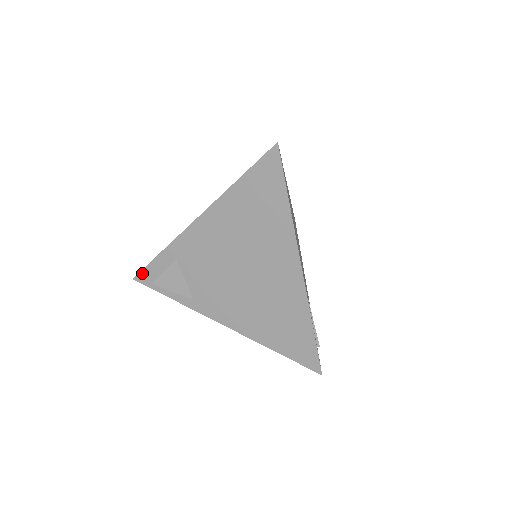
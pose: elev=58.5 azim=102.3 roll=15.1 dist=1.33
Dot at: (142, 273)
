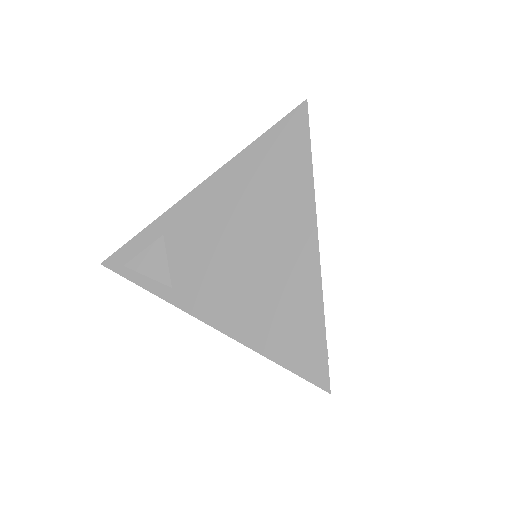
Dot at: (115, 255)
